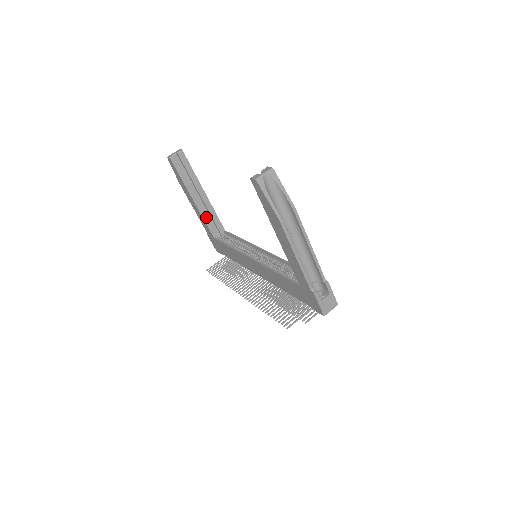
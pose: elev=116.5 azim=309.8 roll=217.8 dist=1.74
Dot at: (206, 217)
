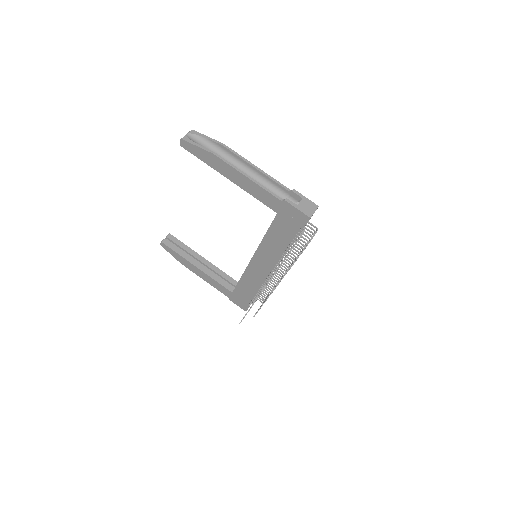
Dot at: (215, 277)
